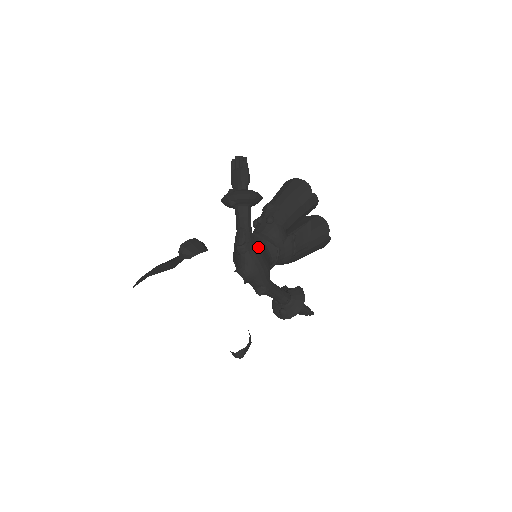
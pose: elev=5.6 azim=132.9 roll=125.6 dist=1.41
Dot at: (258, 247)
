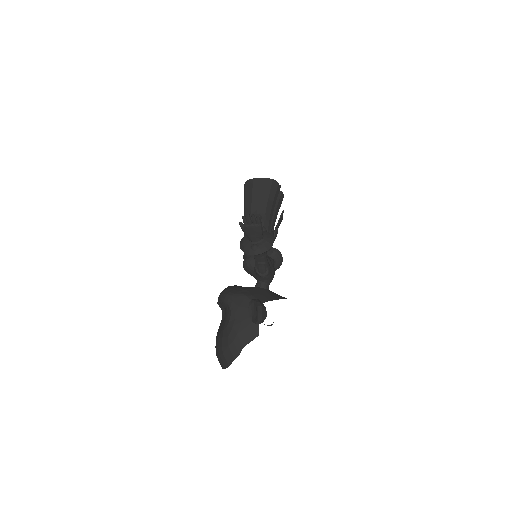
Dot at: (268, 261)
